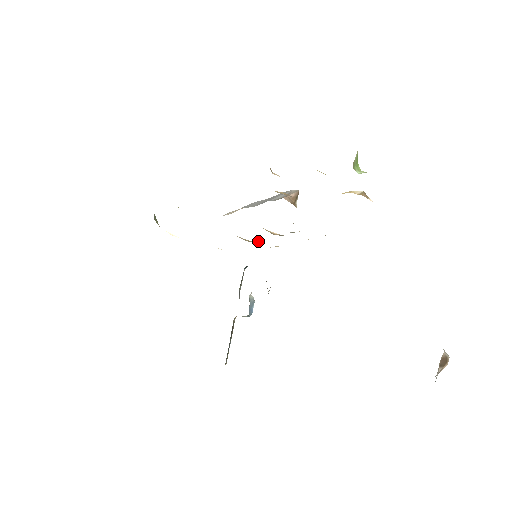
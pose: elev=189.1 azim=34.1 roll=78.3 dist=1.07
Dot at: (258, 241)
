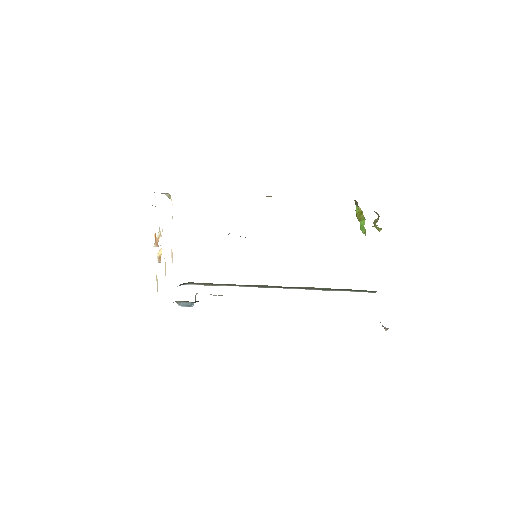
Dot at: occluded
